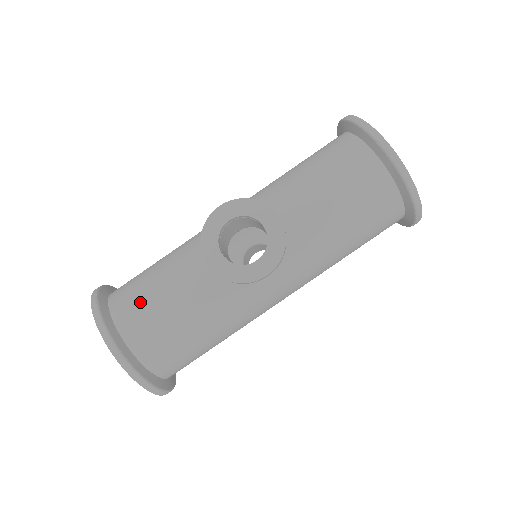
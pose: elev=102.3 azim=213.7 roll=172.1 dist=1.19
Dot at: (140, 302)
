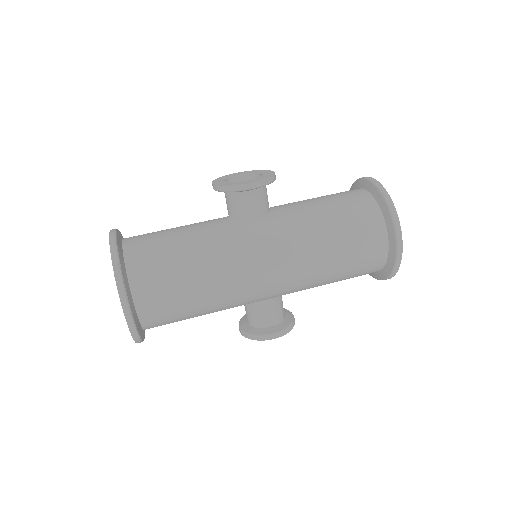
Dot at: occluded
